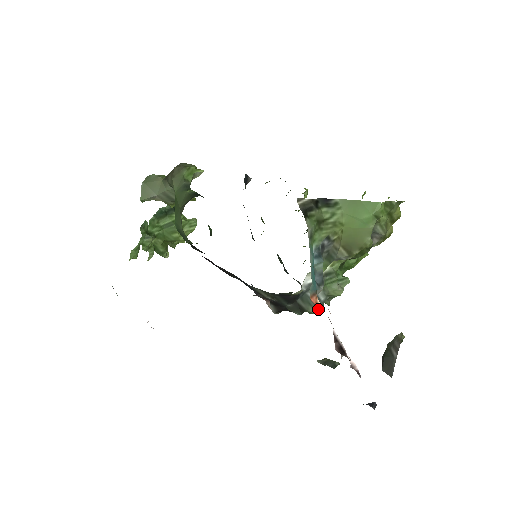
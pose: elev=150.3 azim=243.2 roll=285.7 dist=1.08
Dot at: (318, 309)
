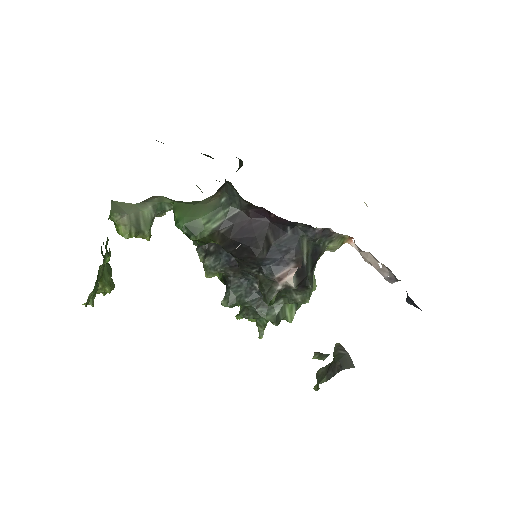
Dot at: (309, 297)
